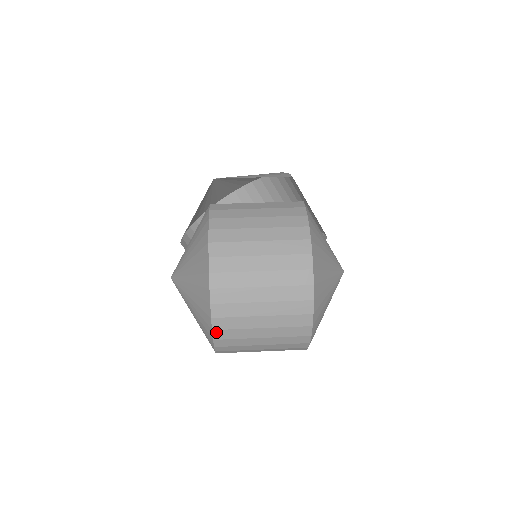
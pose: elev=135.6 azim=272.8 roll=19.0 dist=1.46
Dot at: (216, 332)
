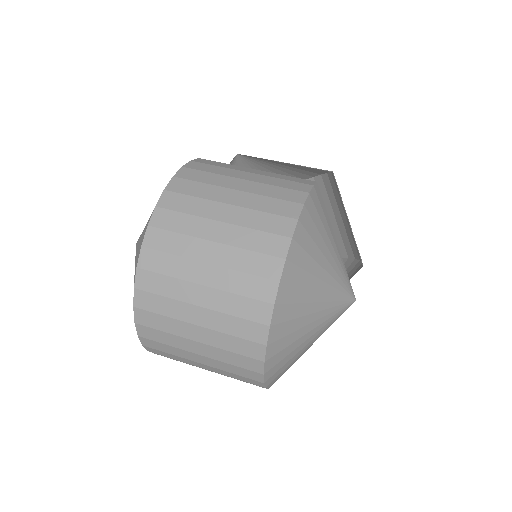
Dot at: (138, 312)
